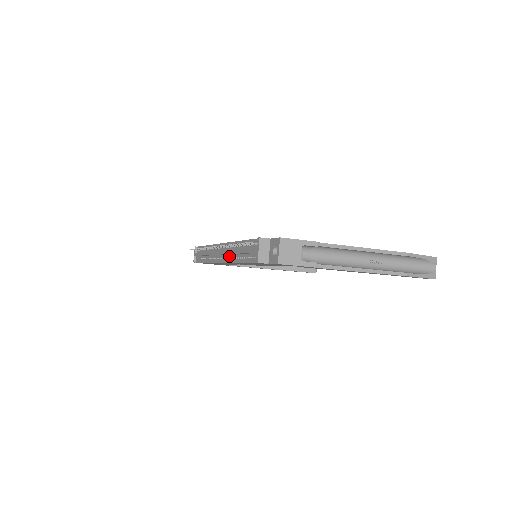
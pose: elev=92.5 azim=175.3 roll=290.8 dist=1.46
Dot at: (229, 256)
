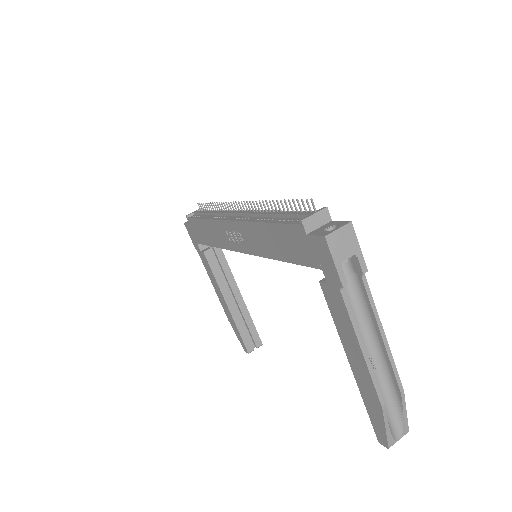
Dot at: (250, 217)
